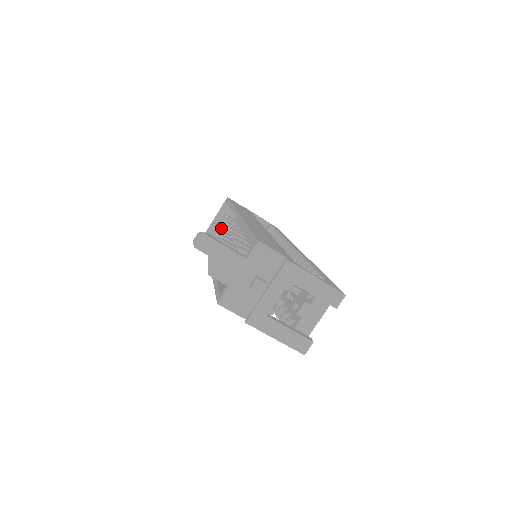
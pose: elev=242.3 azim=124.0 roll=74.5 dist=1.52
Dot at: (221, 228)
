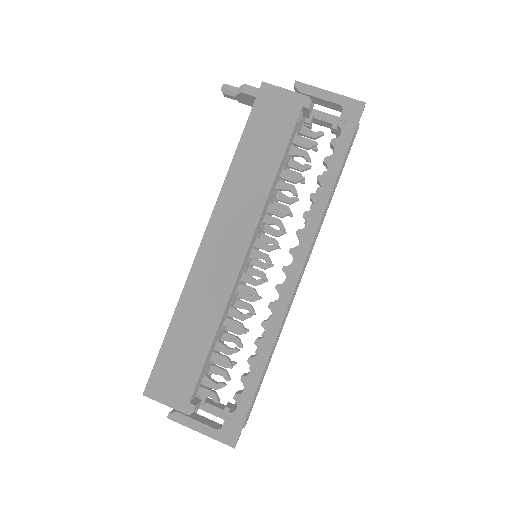
Dot at: occluded
